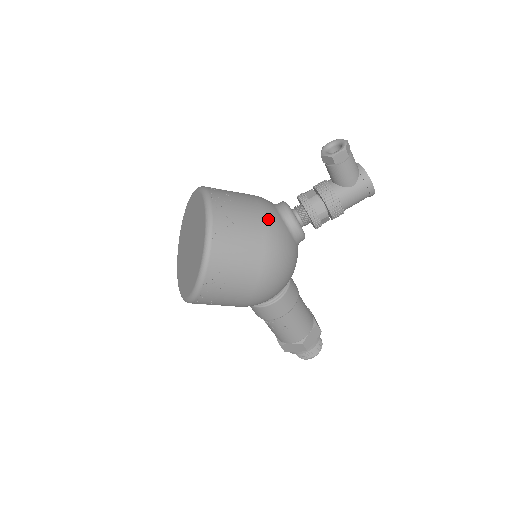
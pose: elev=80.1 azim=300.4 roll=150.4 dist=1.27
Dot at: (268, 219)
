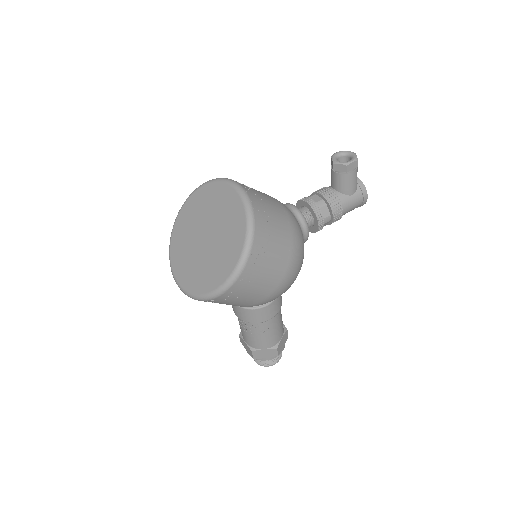
Dot at: (290, 217)
